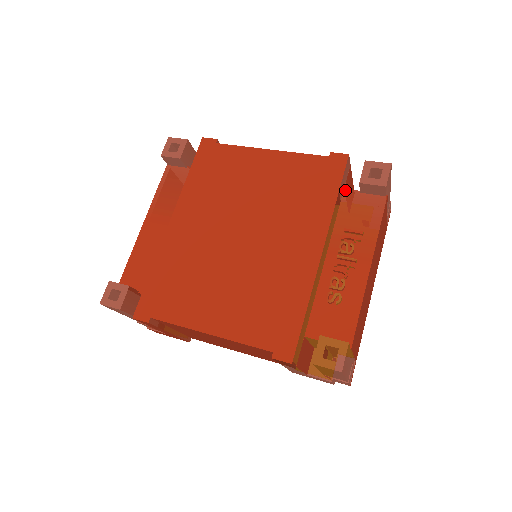
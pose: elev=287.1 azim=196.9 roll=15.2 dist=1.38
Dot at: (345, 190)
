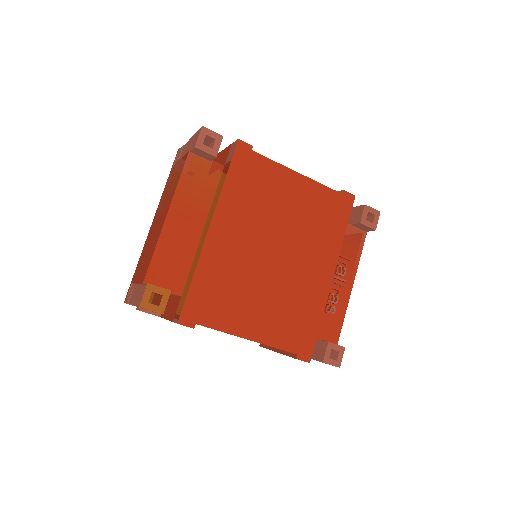
Dot at: occluded
